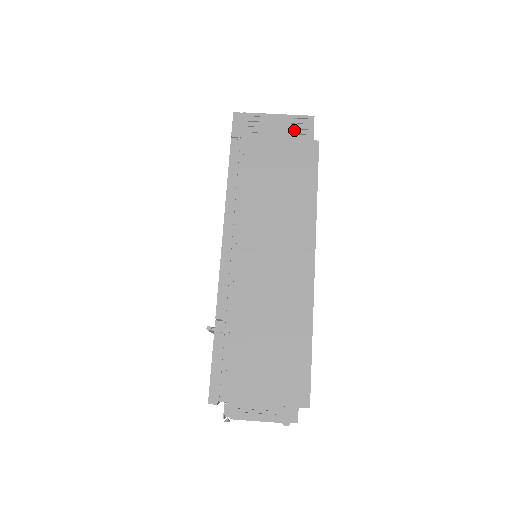
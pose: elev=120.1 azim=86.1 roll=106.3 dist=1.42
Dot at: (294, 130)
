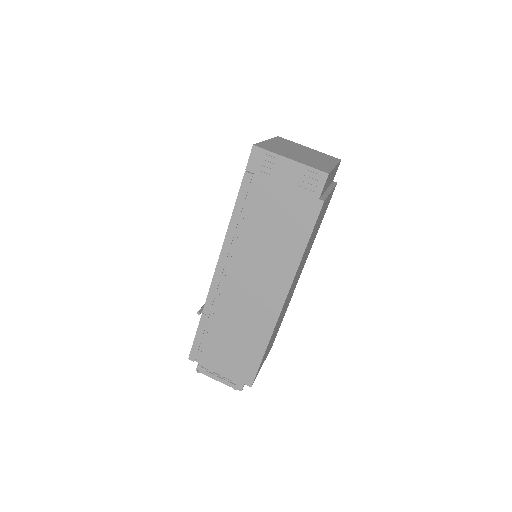
Dot at: (304, 183)
